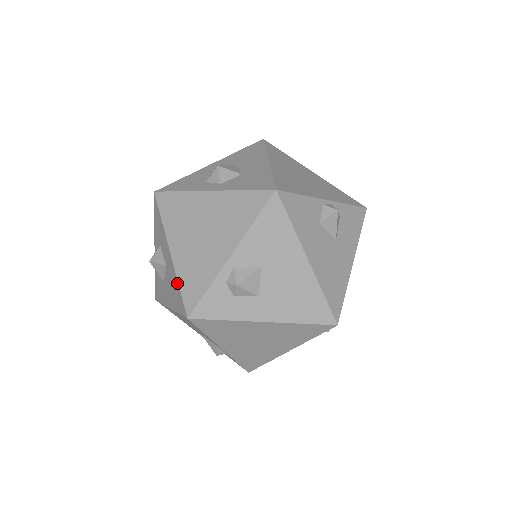
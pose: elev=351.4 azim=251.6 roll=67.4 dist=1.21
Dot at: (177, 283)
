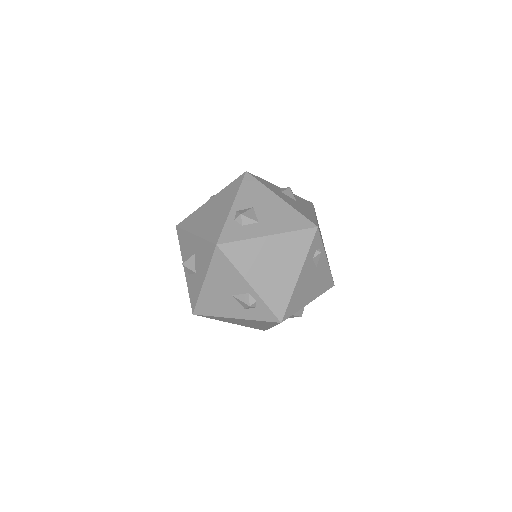
Dot at: (204, 241)
